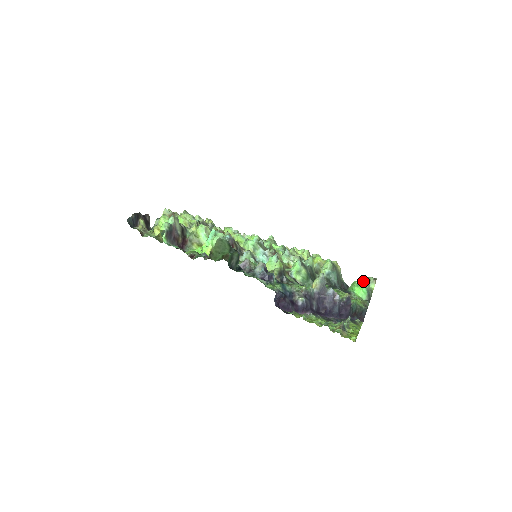
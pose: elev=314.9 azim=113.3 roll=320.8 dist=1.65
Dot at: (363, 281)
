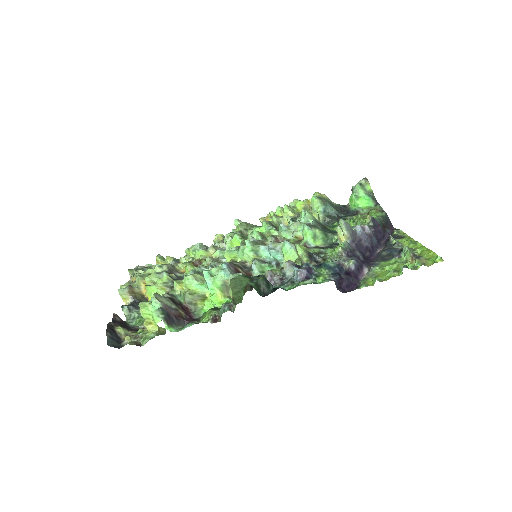
Dot at: (358, 190)
